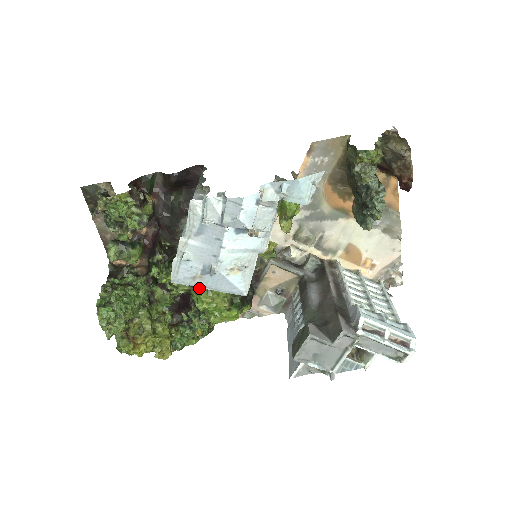
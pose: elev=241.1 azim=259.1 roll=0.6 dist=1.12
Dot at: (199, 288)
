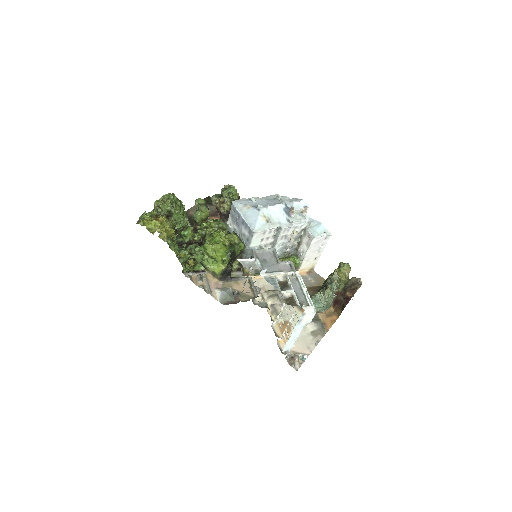
Dot at: occluded
